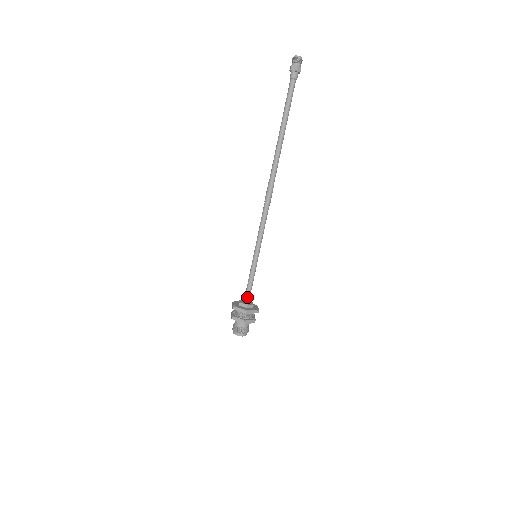
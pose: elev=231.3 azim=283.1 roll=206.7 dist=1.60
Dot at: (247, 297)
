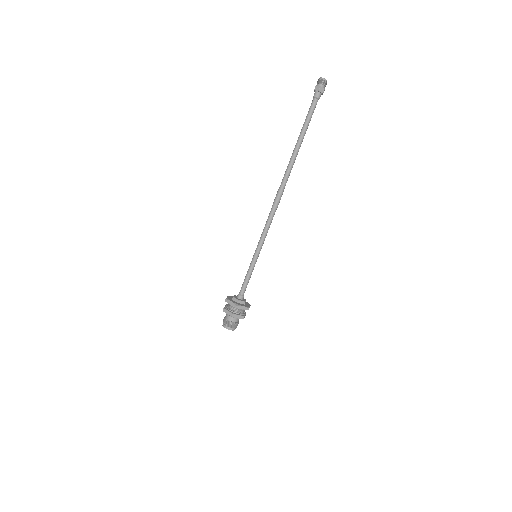
Dot at: (243, 294)
